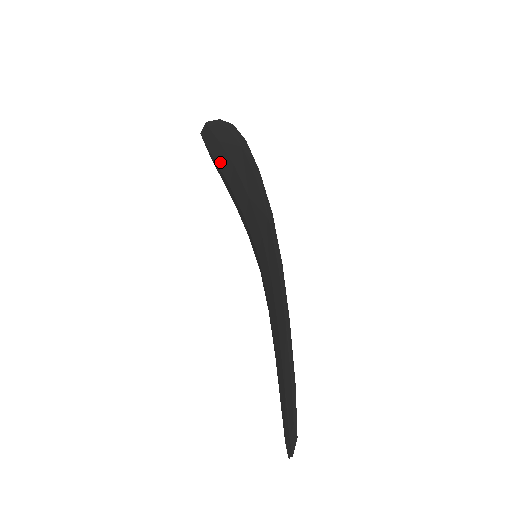
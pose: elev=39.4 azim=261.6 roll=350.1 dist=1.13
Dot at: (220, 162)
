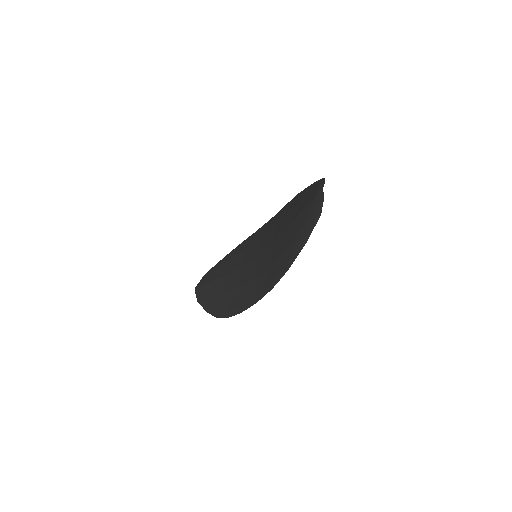
Dot at: (216, 276)
